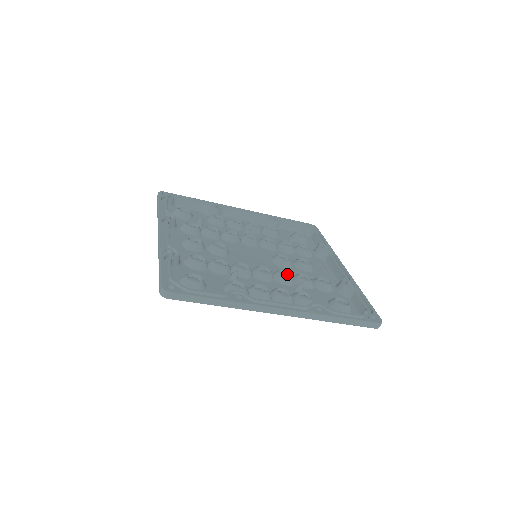
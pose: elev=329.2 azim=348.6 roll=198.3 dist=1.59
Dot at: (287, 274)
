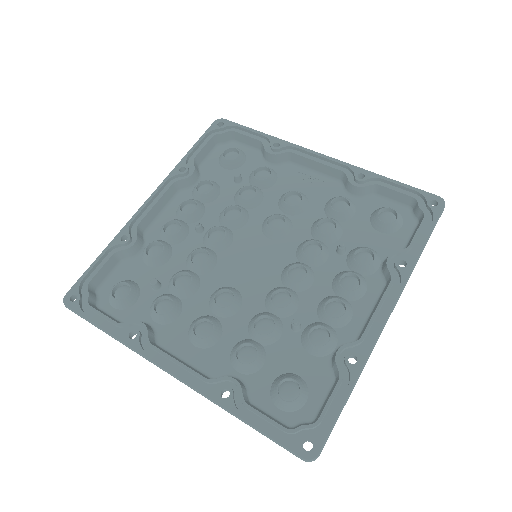
Dot at: (309, 244)
